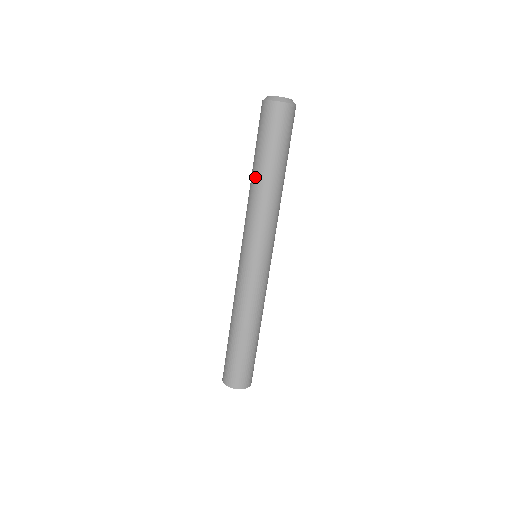
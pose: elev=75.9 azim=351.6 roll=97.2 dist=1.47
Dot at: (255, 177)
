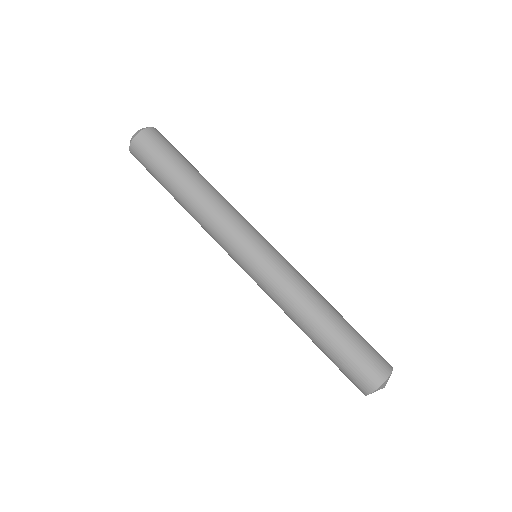
Dot at: (181, 205)
